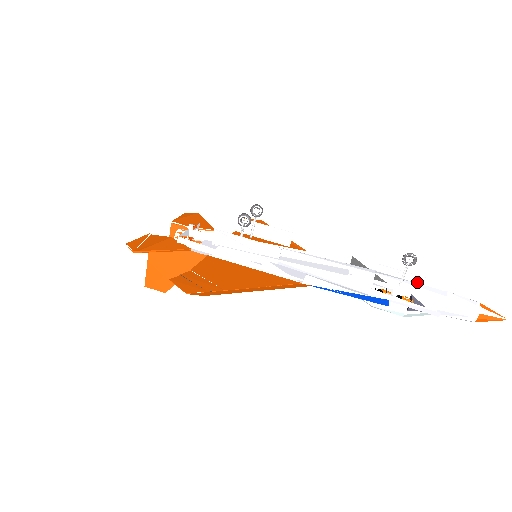
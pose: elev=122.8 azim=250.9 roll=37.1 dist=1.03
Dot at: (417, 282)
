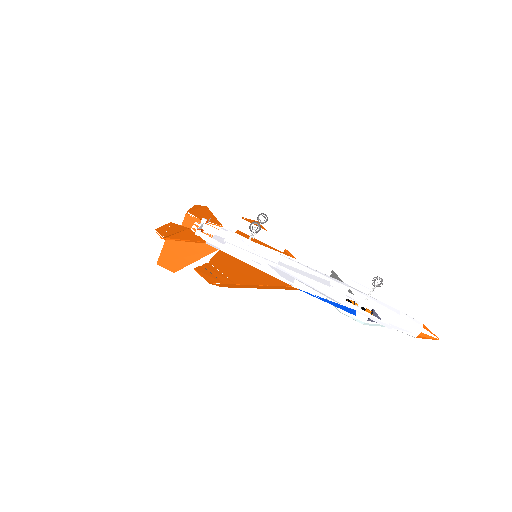
Dot at: (379, 300)
